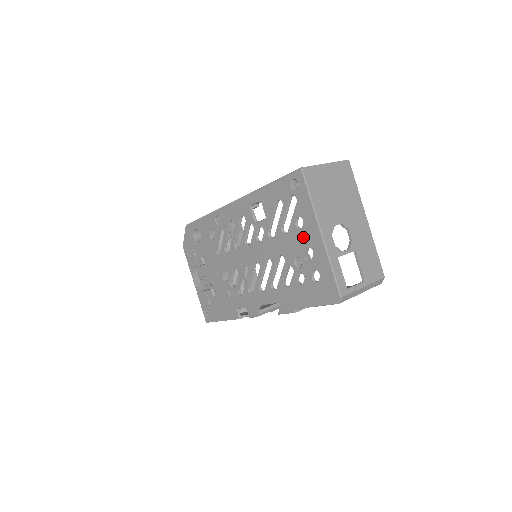
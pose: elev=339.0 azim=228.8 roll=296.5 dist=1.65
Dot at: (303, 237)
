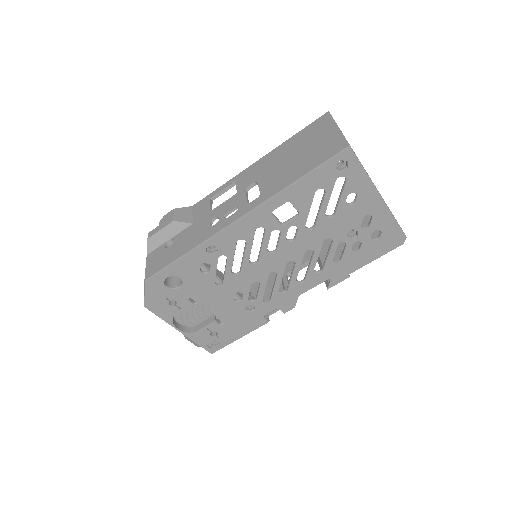
Dot at: (358, 210)
